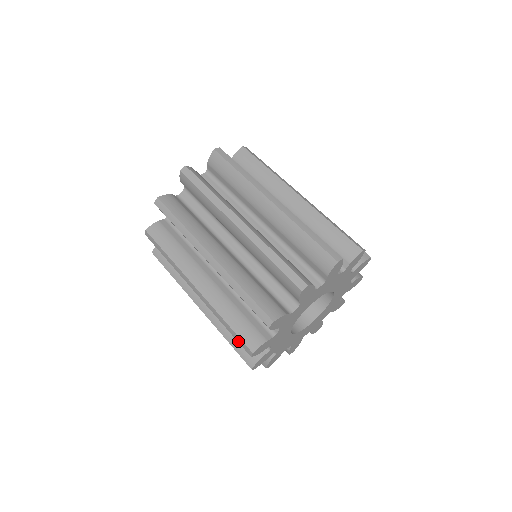
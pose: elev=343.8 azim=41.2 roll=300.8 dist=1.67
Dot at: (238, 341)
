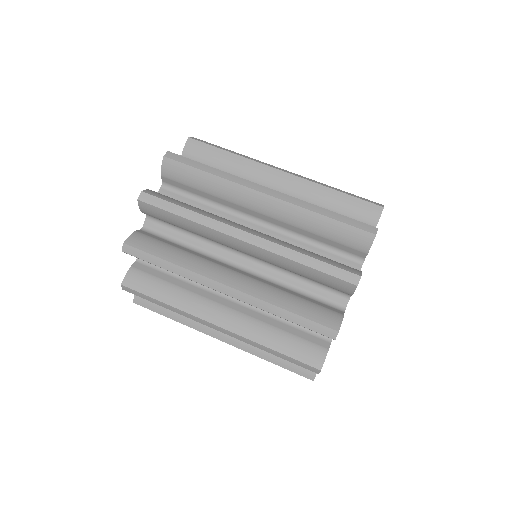
Dot at: occluded
